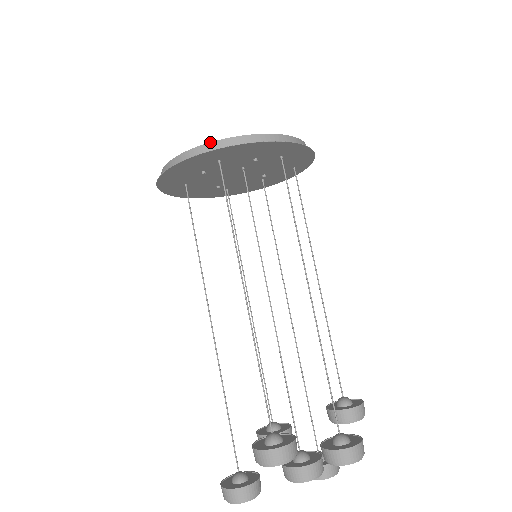
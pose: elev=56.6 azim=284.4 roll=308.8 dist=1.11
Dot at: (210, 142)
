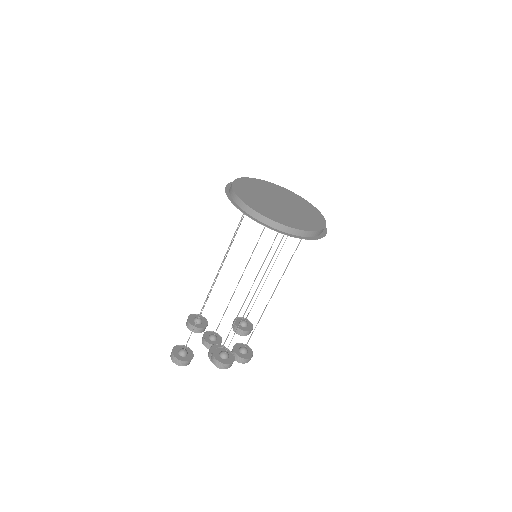
Dot at: (296, 229)
